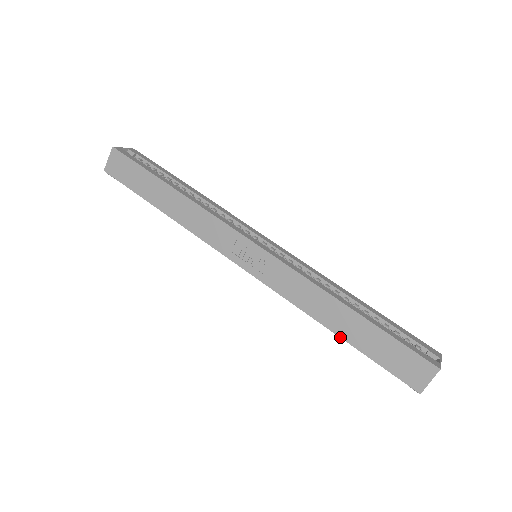
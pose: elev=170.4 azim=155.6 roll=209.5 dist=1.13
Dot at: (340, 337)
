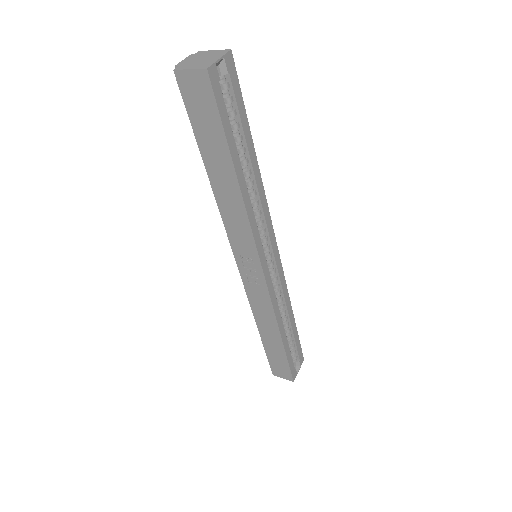
Dot at: (260, 336)
